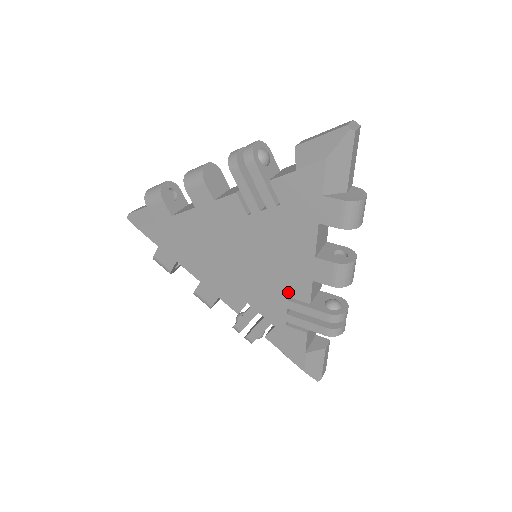
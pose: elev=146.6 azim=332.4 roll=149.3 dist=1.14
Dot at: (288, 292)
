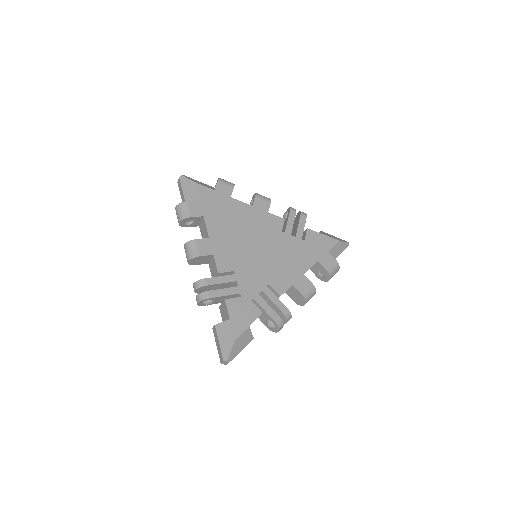
Dot at: (271, 281)
